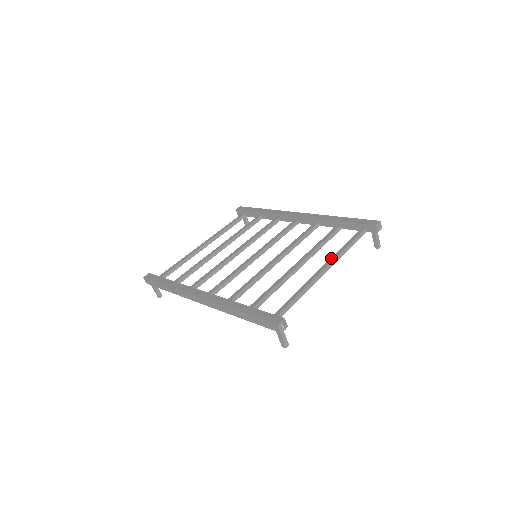
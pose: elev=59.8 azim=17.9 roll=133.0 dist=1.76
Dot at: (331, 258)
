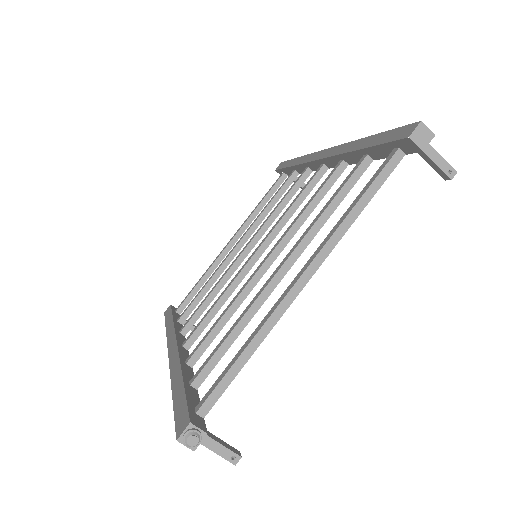
Dot at: (317, 248)
